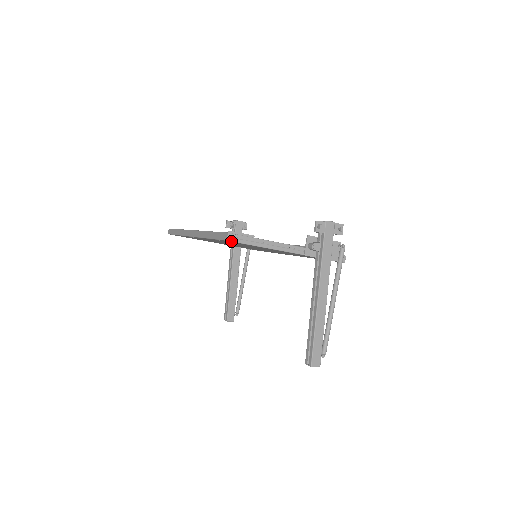
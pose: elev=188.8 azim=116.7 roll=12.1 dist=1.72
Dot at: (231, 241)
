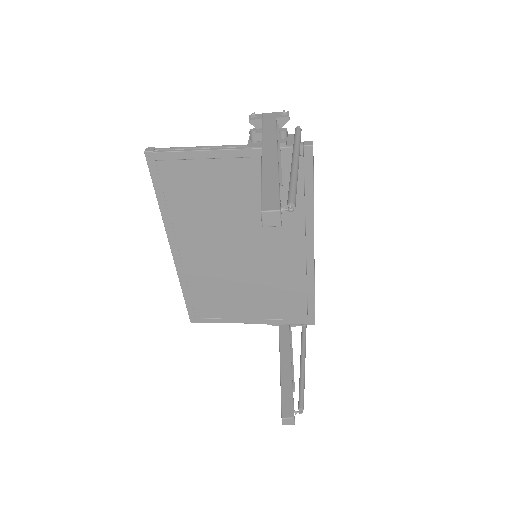
Dot at: (149, 152)
